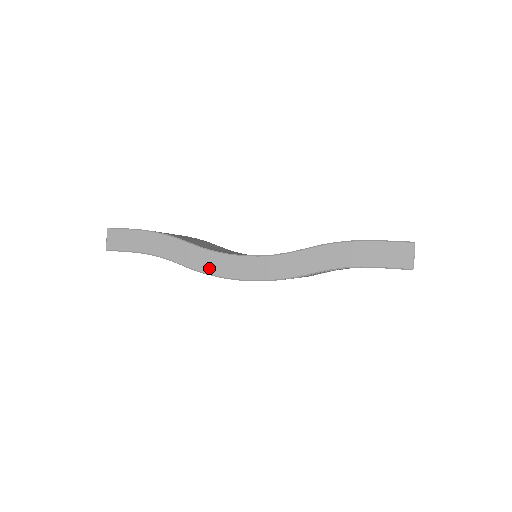
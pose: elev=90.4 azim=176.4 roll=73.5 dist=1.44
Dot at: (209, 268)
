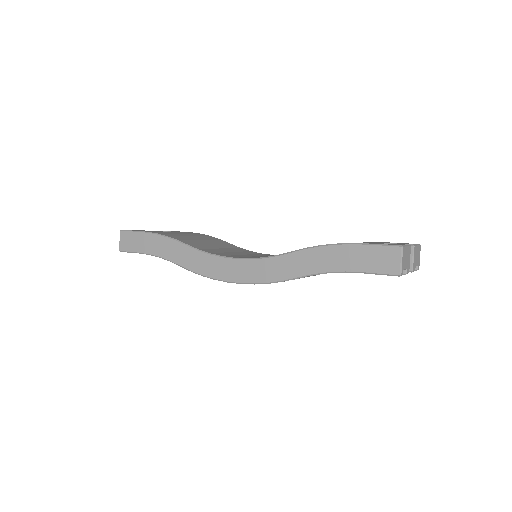
Dot at: (204, 270)
